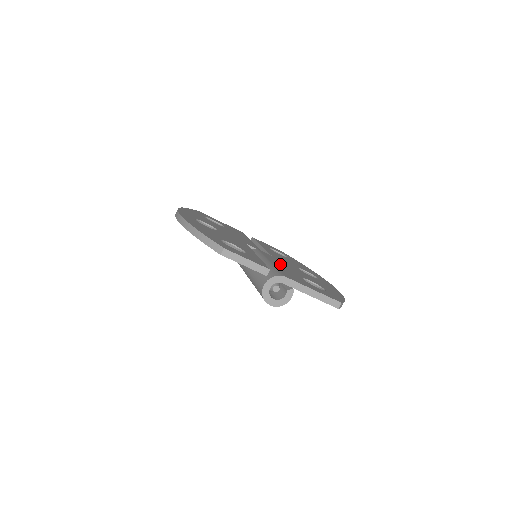
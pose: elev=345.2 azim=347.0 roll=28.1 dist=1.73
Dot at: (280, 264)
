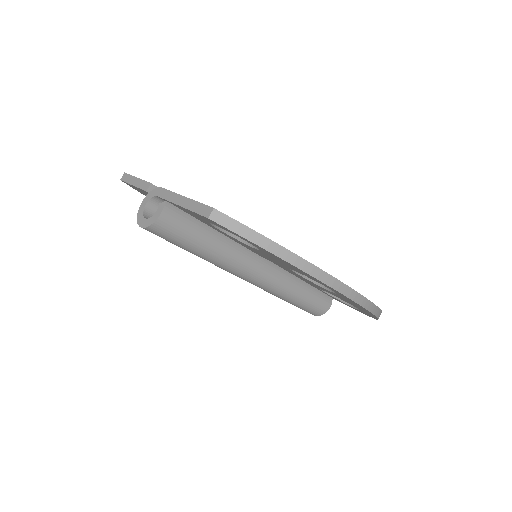
Dot at: occluded
